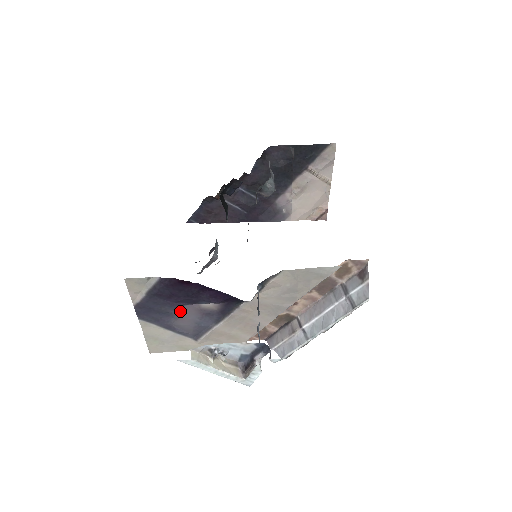
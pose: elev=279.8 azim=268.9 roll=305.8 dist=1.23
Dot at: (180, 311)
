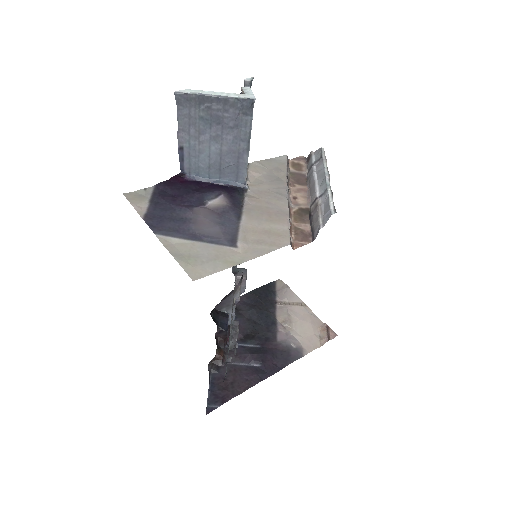
Dot at: (193, 214)
